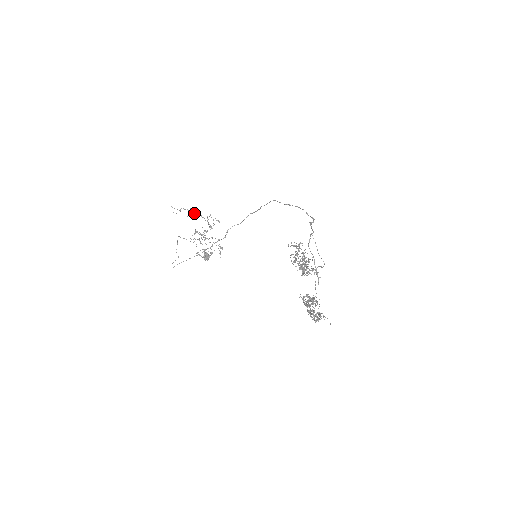
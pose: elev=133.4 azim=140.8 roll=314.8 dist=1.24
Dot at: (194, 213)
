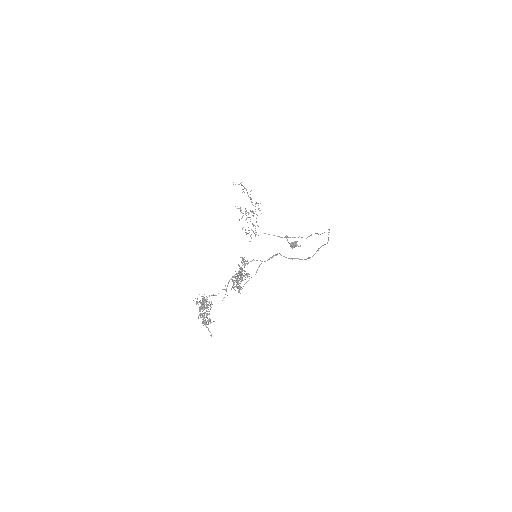
Dot at: (247, 193)
